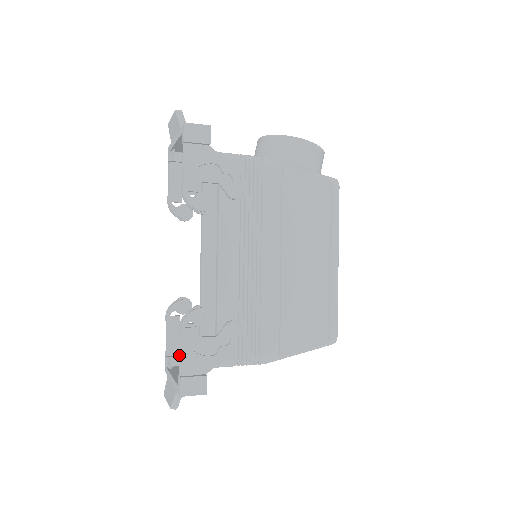
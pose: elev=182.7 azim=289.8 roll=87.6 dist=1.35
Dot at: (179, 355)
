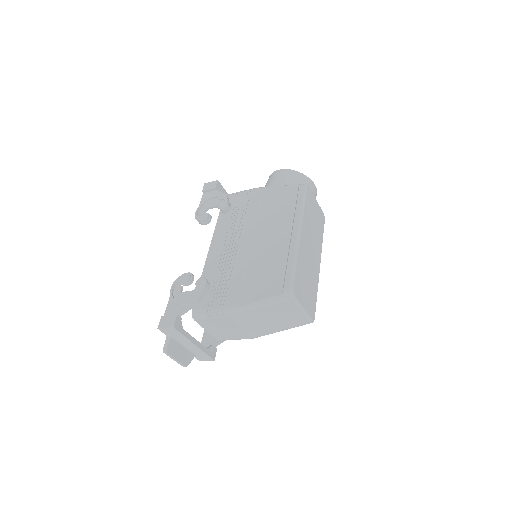
Dot at: (169, 305)
